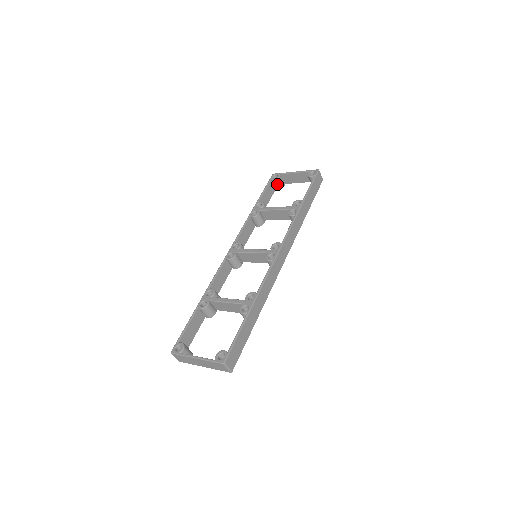
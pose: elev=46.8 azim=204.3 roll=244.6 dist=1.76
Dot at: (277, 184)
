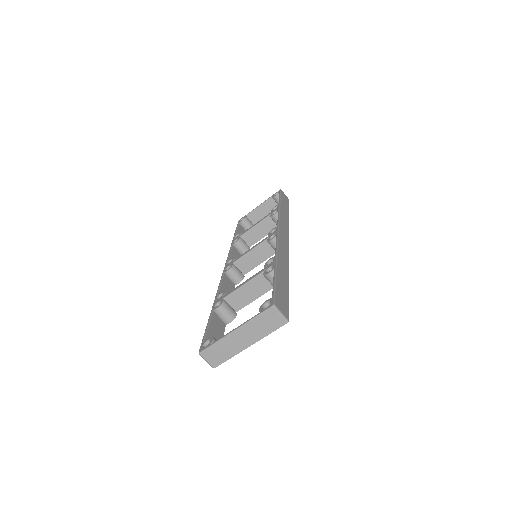
Dot at: (247, 225)
